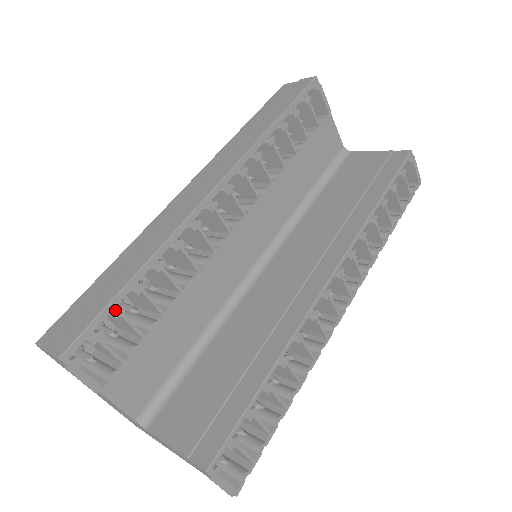
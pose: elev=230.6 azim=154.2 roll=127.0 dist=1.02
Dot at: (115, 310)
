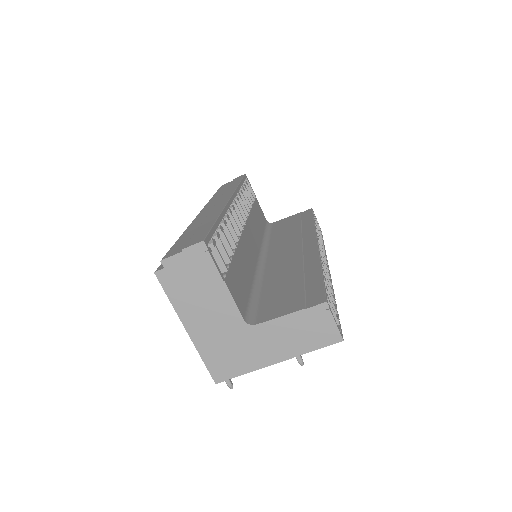
Dot at: (216, 232)
